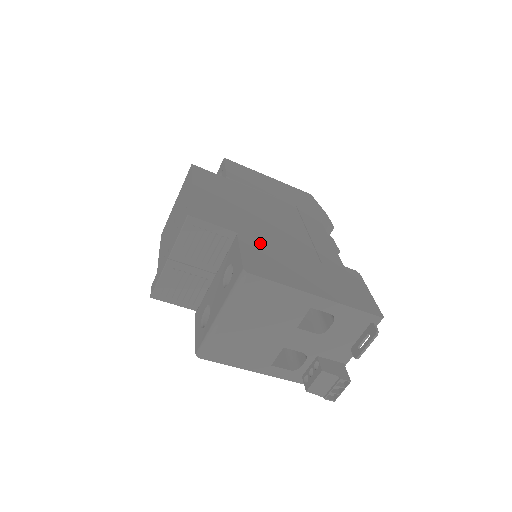
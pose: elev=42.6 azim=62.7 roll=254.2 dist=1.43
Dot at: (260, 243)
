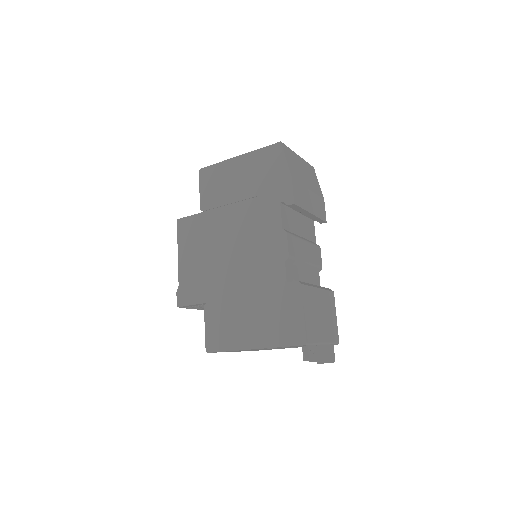
Dot at: (218, 306)
